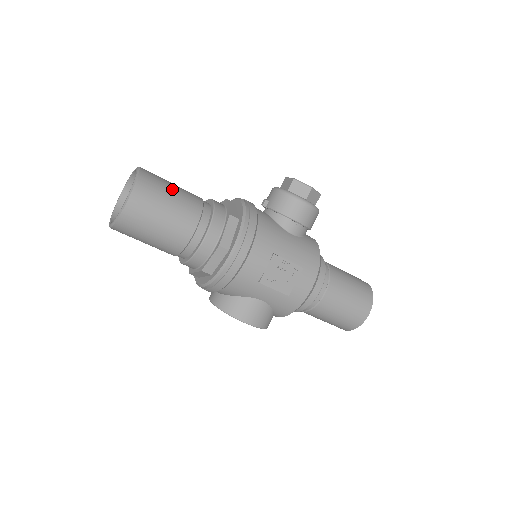
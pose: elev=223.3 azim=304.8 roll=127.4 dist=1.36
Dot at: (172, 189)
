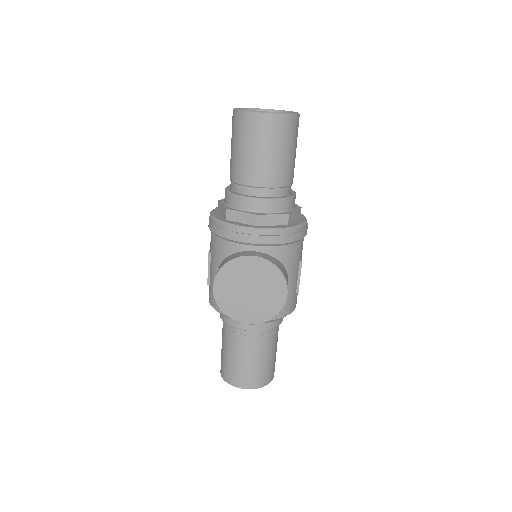
Dot at: occluded
